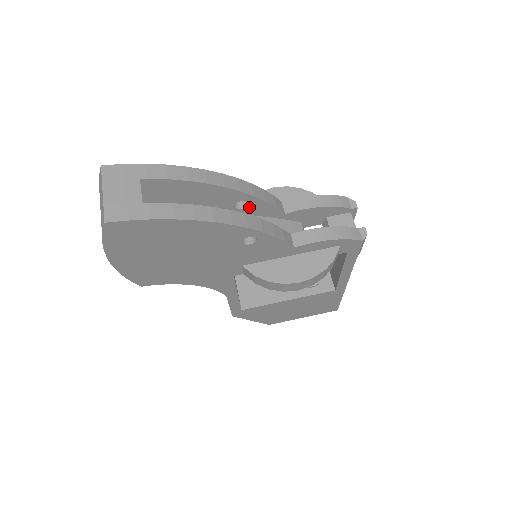
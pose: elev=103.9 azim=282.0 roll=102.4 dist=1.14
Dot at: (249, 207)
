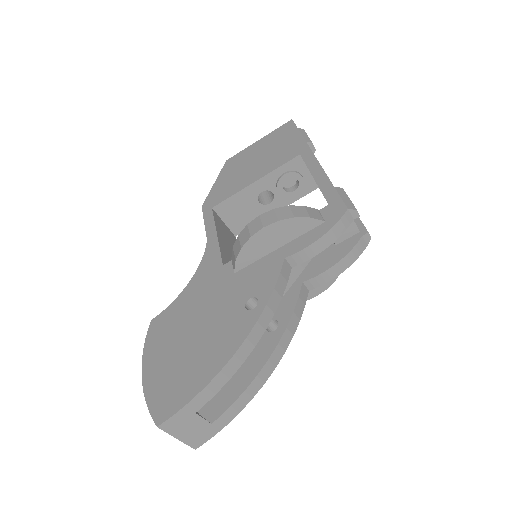
Dot at: occluded
